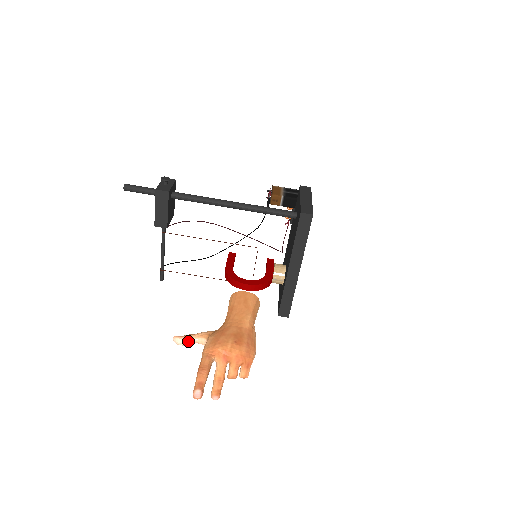
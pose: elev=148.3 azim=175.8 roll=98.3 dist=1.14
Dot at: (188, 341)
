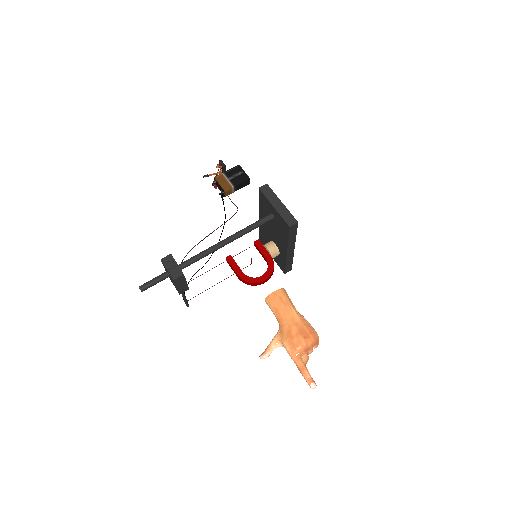
Dot at: (270, 353)
